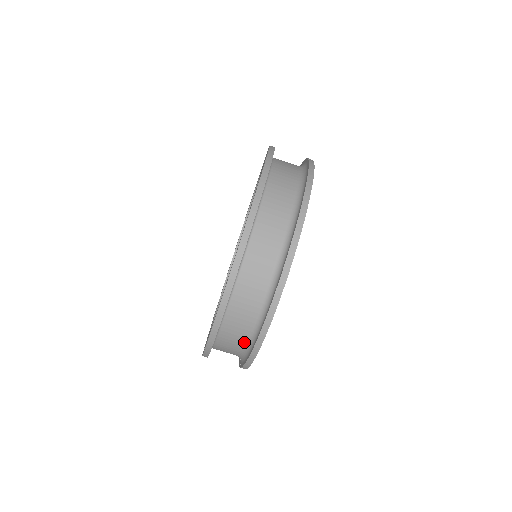
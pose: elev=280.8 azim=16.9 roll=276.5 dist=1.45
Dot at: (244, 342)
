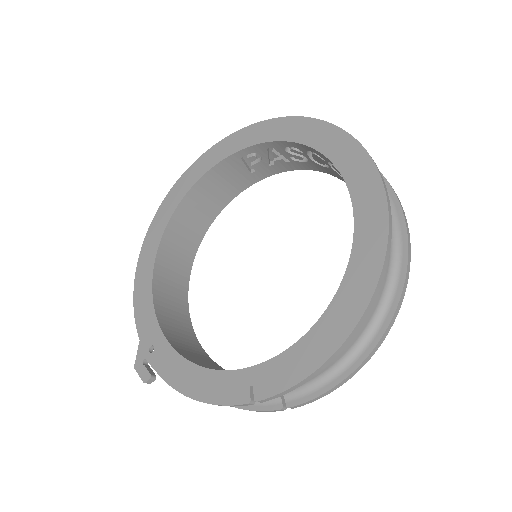
Dot at: (343, 353)
